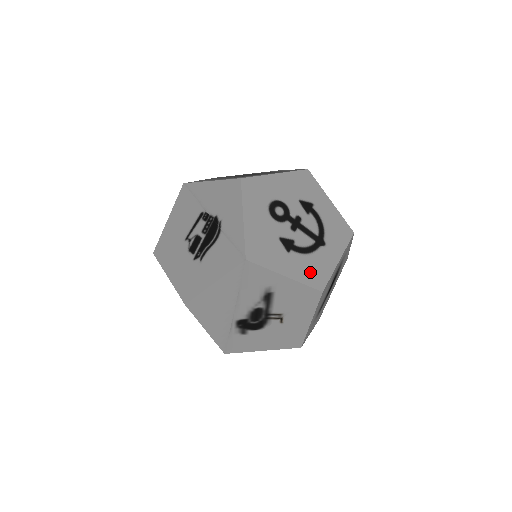
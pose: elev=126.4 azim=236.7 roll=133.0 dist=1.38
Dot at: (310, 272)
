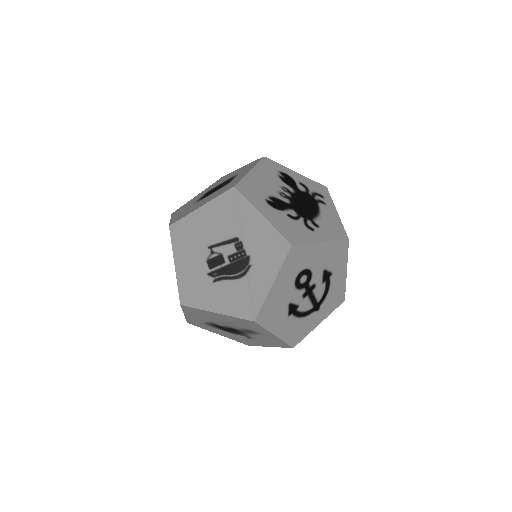
Dot at: (294, 332)
